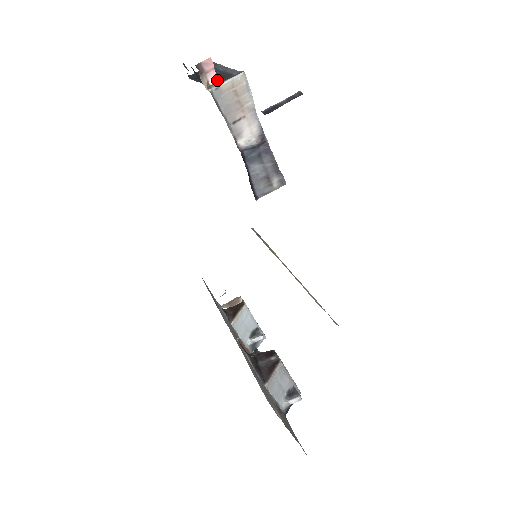
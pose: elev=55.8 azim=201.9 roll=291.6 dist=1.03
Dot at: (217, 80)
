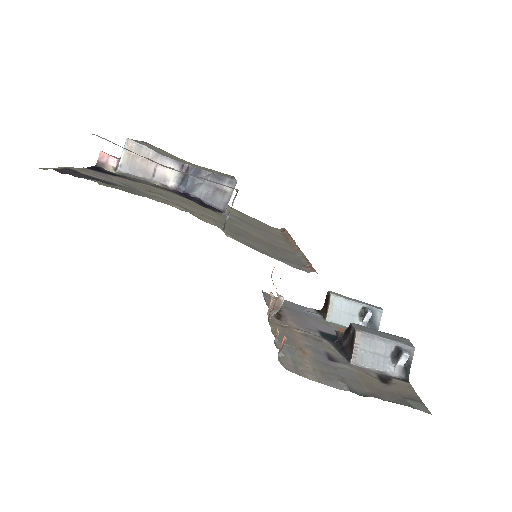
Dot at: (117, 160)
